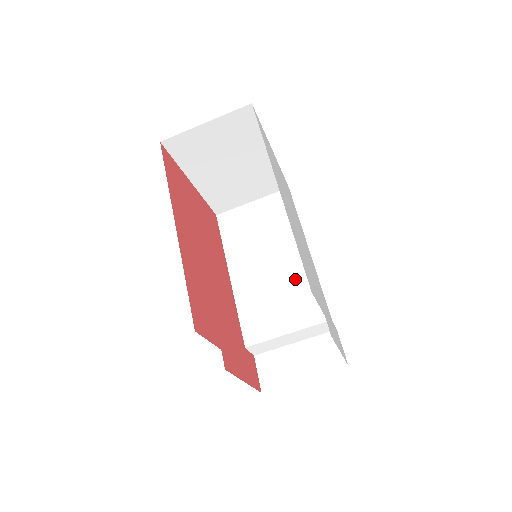
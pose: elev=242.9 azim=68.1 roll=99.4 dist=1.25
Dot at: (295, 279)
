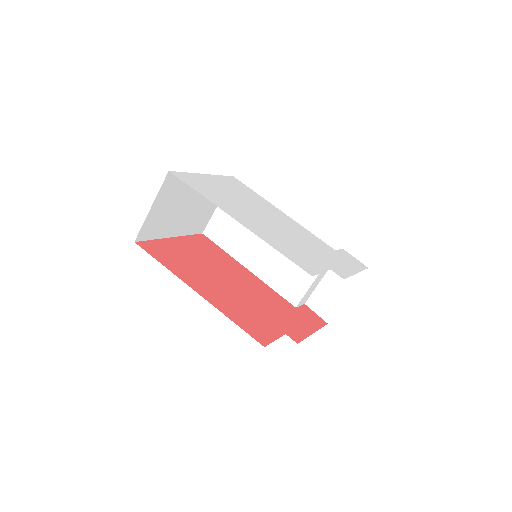
Dot at: occluded
